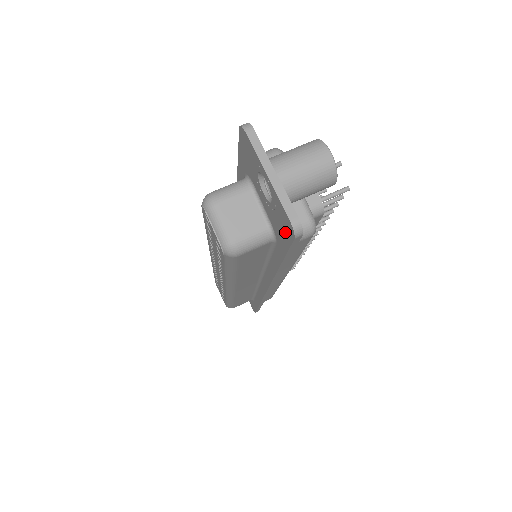
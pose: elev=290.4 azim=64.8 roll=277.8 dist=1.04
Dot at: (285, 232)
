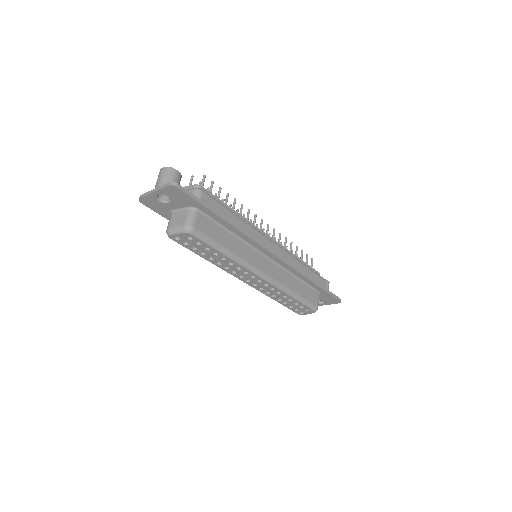
Dot at: (180, 194)
